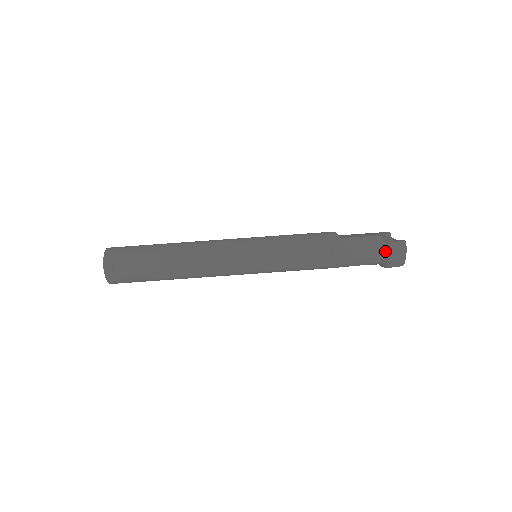
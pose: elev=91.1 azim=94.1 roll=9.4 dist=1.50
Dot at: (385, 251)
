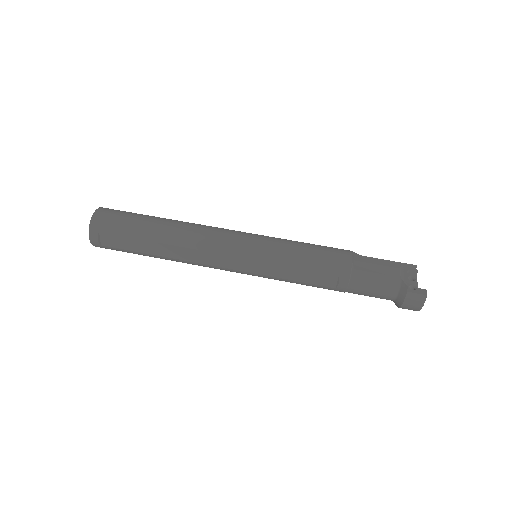
Dot at: (399, 297)
